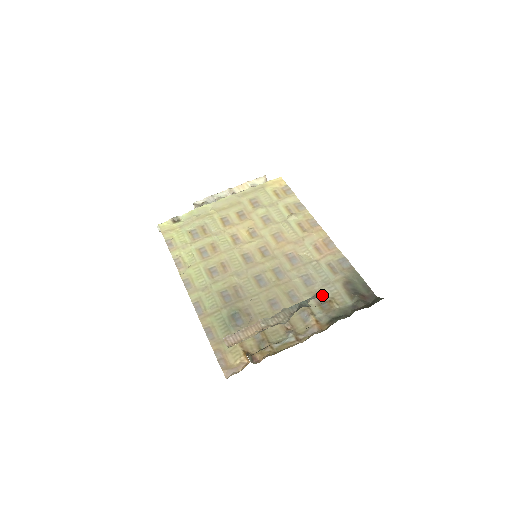
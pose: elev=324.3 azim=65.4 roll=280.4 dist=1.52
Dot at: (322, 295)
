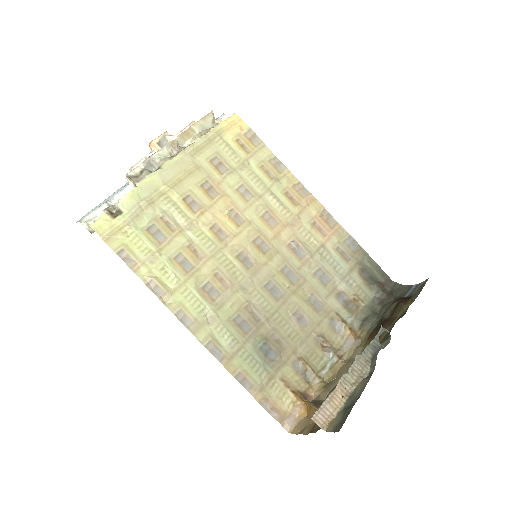
Dot at: (344, 293)
